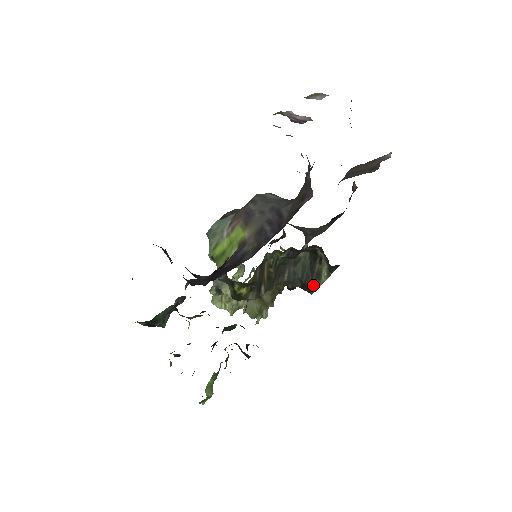
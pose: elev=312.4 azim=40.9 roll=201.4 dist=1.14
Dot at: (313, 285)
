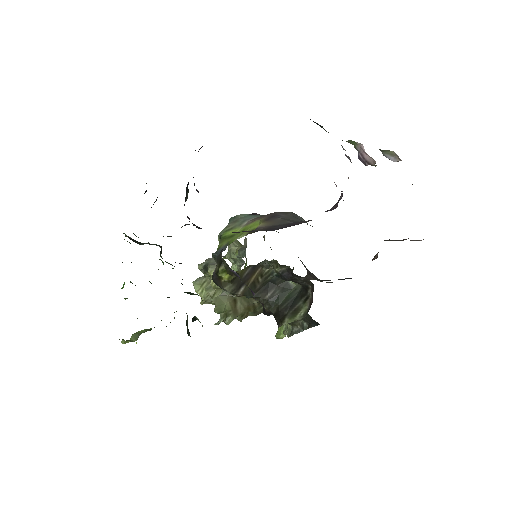
Dot at: (286, 318)
